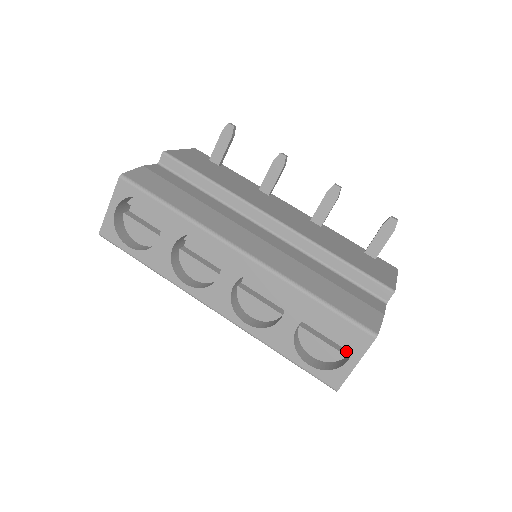
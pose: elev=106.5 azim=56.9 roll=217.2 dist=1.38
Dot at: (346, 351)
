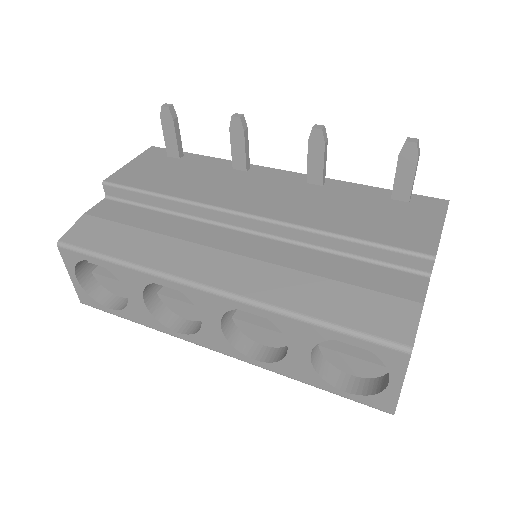
Dot at: occluded
